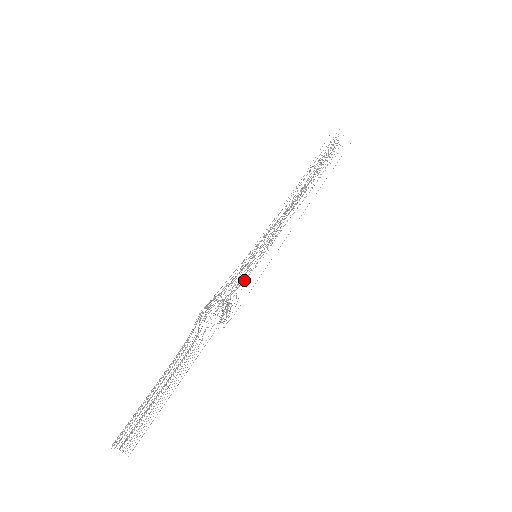
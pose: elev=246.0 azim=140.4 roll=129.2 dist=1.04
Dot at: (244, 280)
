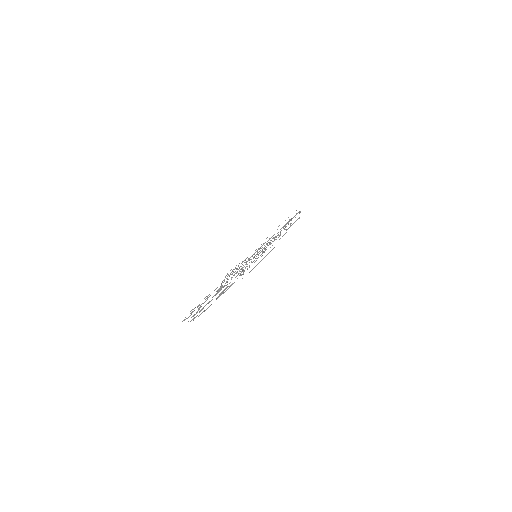
Dot at: occluded
